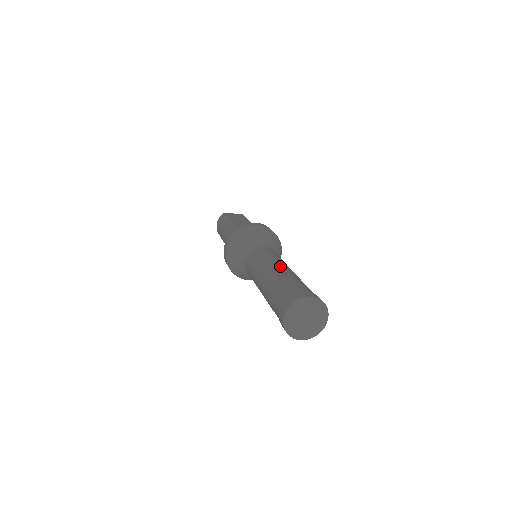
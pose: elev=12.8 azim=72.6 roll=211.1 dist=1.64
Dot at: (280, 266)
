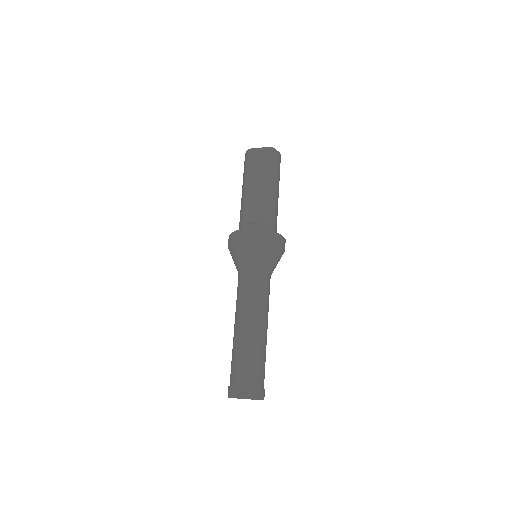
Dot at: (244, 327)
